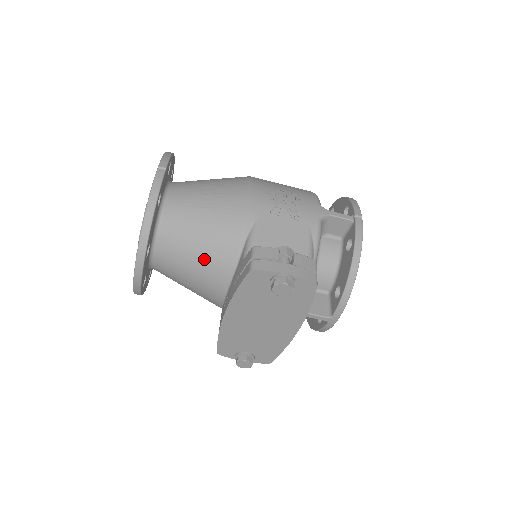
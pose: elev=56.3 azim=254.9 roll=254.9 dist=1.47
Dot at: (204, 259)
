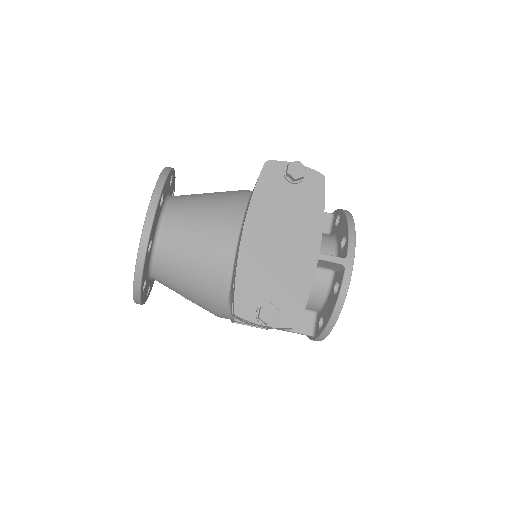
Dot at: (214, 210)
